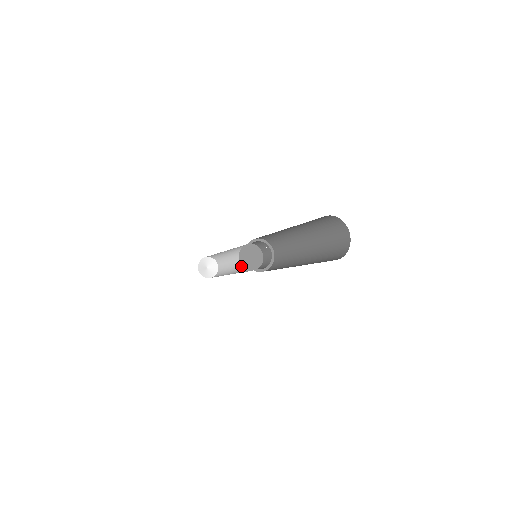
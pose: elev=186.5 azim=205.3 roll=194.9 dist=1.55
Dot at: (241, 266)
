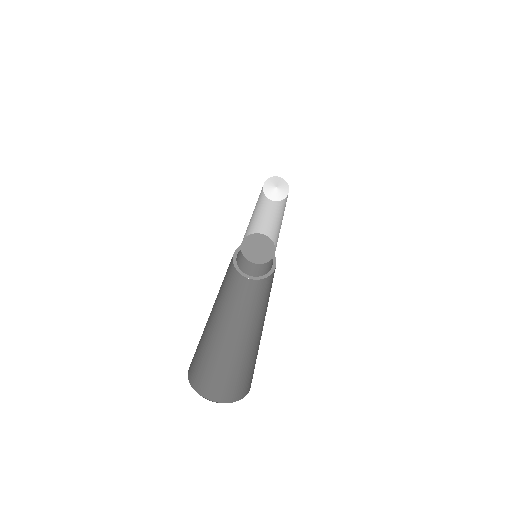
Dot at: occluded
